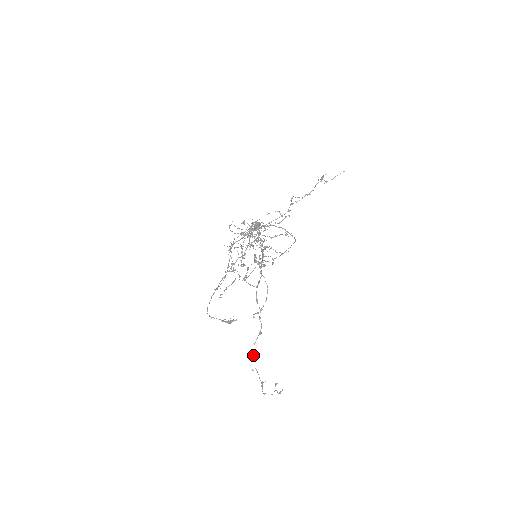
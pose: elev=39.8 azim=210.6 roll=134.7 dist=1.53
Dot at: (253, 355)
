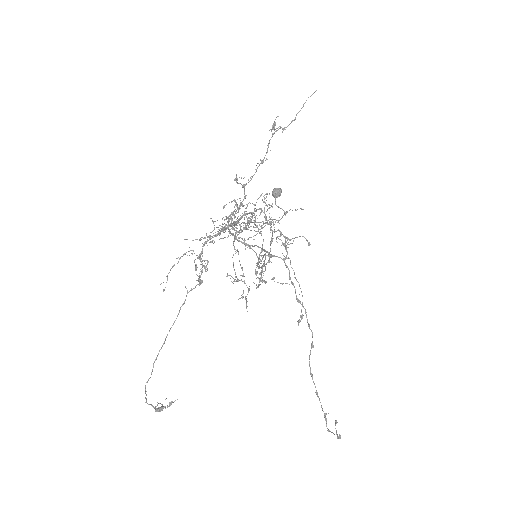
Dot at: occluded
